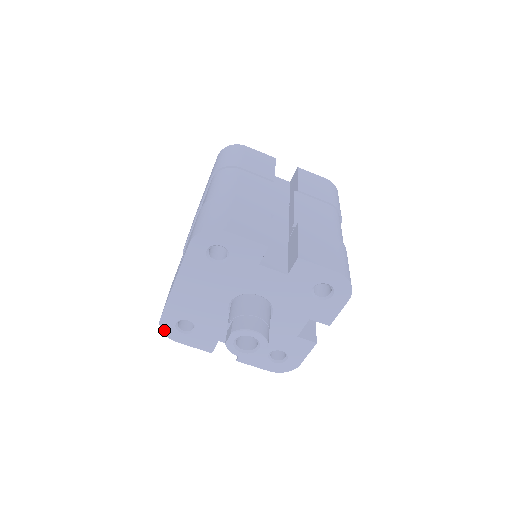
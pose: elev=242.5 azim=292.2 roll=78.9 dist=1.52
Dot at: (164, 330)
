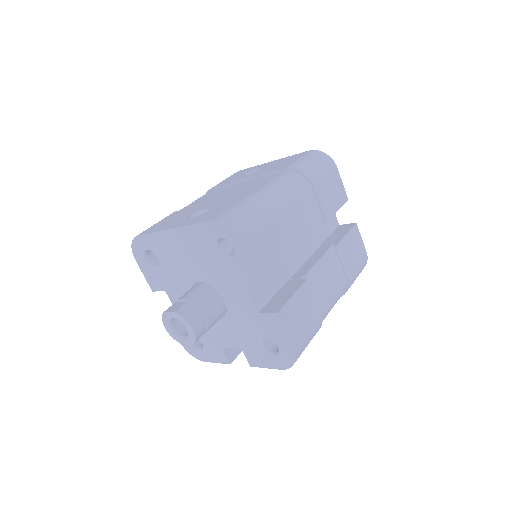
Dot at: (134, 244)
